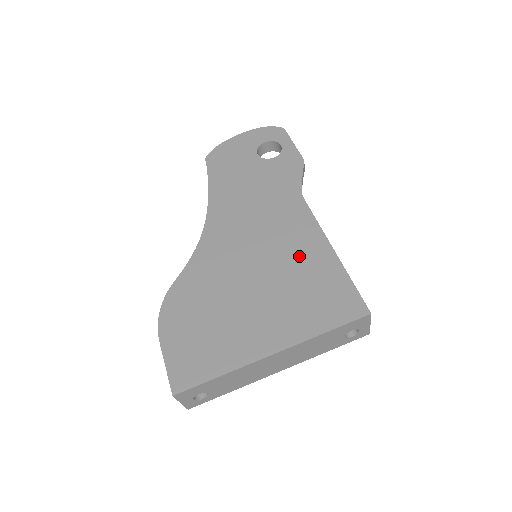
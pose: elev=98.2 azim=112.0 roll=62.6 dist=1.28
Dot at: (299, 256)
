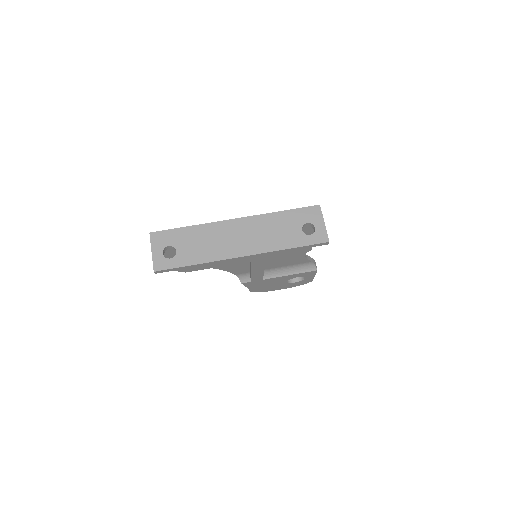
Dot at: occluded
